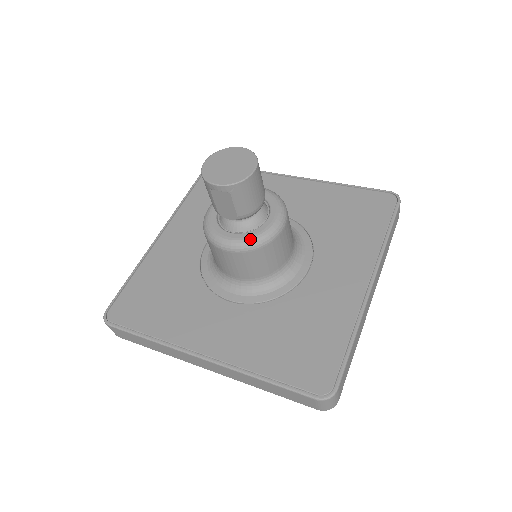
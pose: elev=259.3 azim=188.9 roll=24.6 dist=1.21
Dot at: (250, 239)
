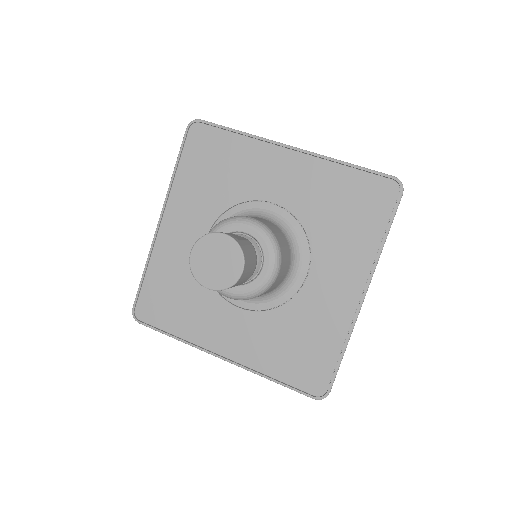
Dot at: (247, 293)
